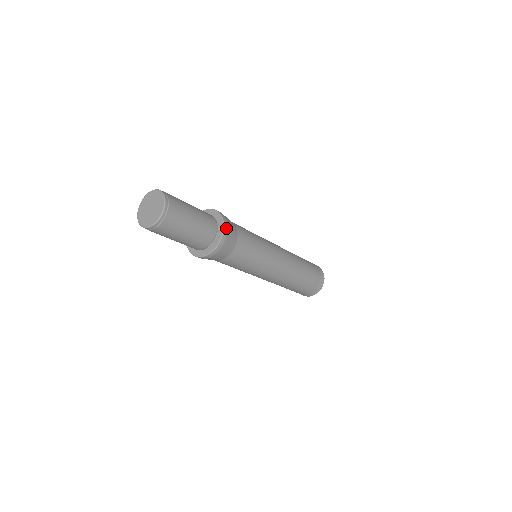
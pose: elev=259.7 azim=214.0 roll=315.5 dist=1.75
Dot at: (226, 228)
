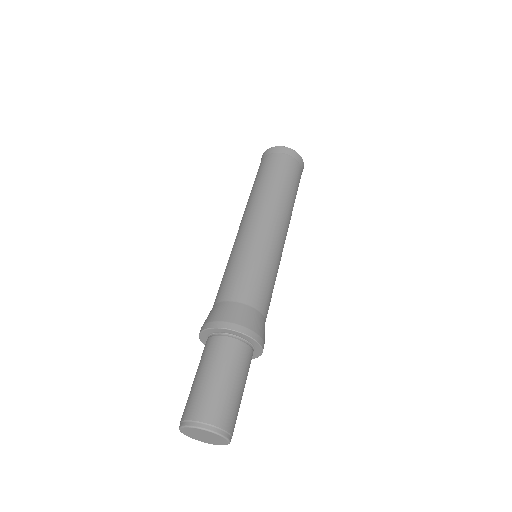
Dot at: (253, 335)
